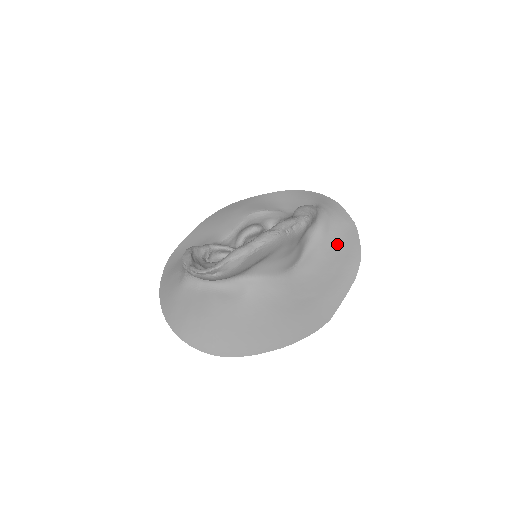
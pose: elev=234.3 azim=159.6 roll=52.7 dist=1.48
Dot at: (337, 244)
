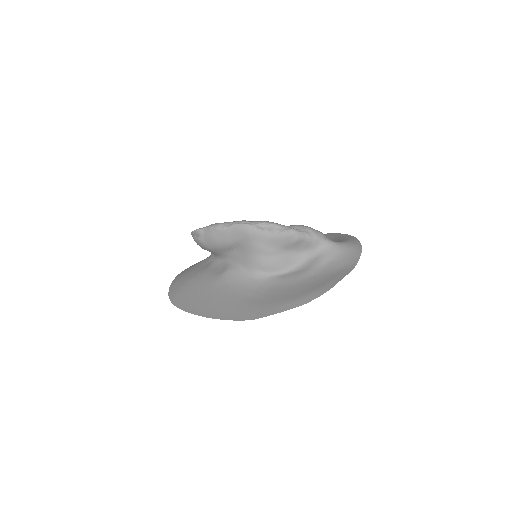
Dot at: (324, 275)
